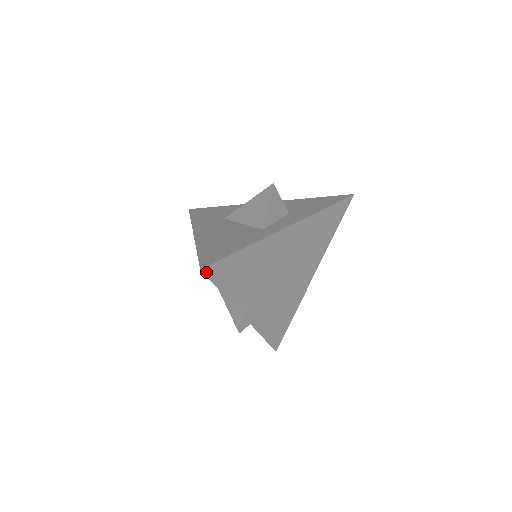
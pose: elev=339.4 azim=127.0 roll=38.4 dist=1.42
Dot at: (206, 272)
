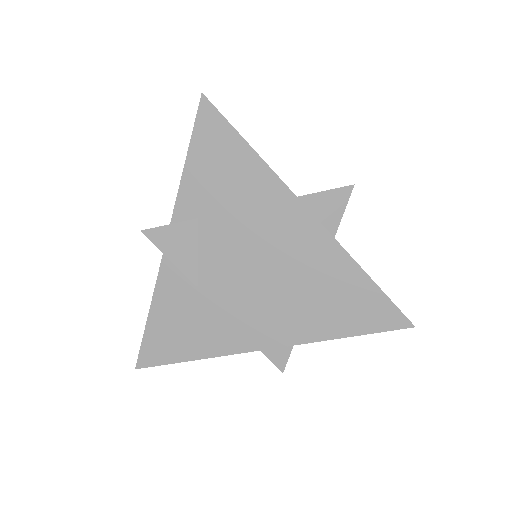
Dot at: (202, 106)
